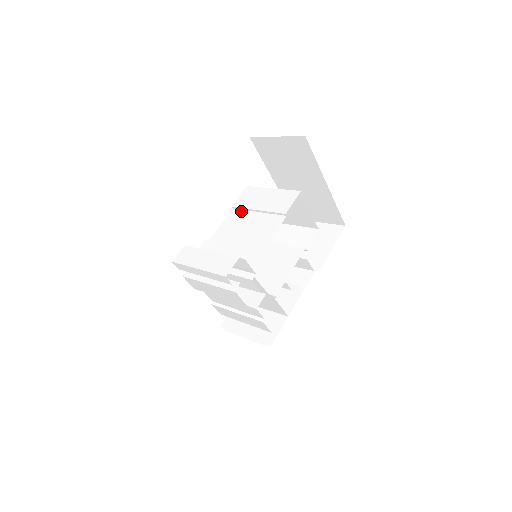
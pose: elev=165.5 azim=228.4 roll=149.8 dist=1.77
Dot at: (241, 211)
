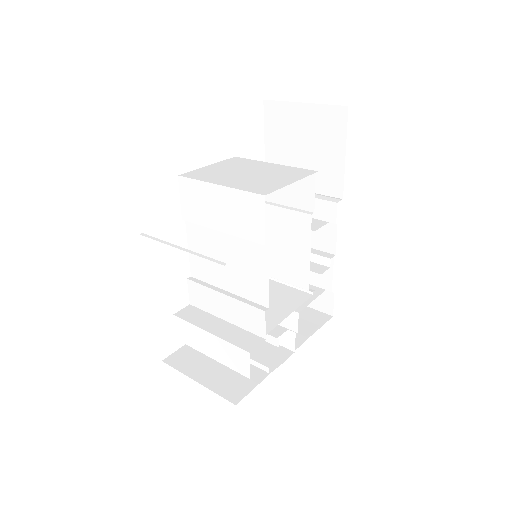
Dot at: (199, 226)
